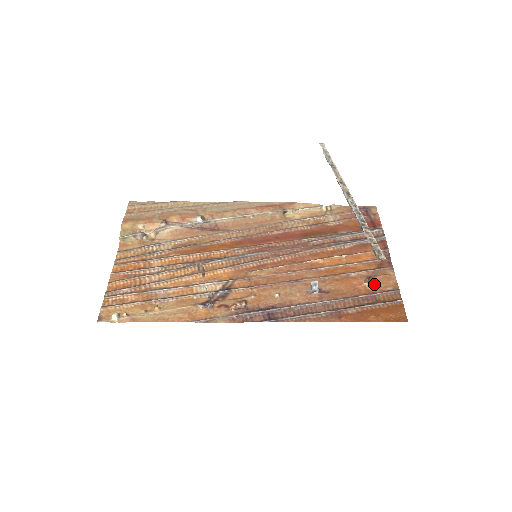
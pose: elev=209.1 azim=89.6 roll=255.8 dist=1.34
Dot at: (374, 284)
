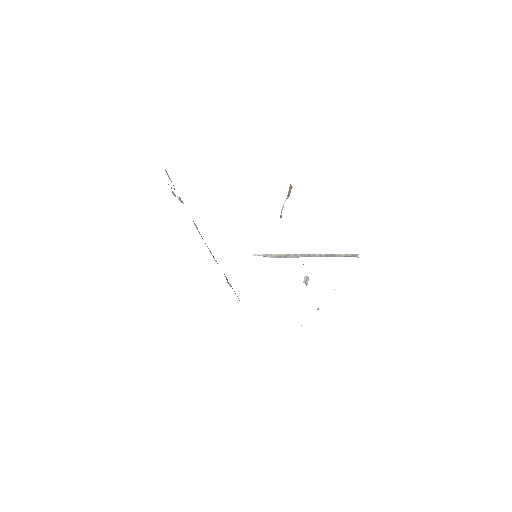
Dot at: occluded
